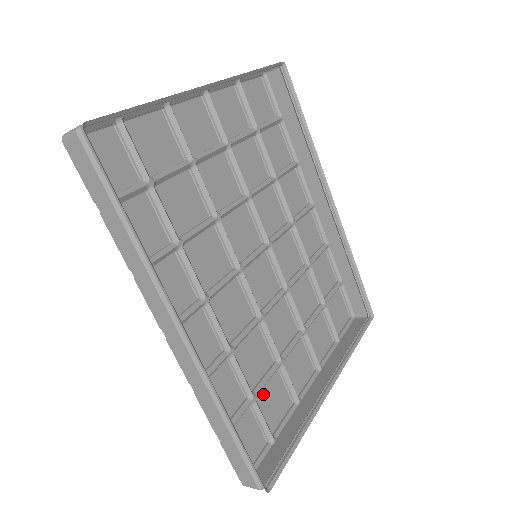
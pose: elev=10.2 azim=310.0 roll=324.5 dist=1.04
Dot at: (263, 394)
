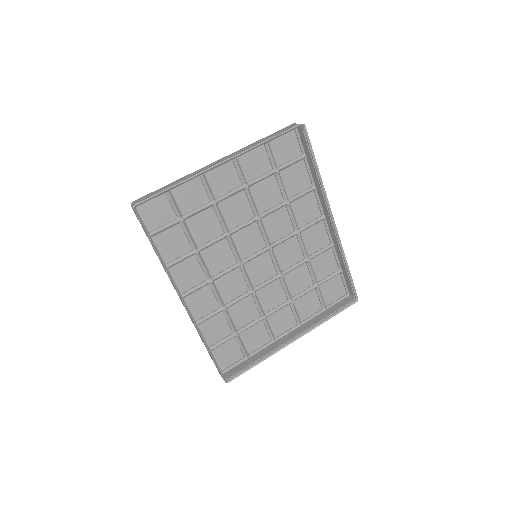
Dot at: (247, 332)
